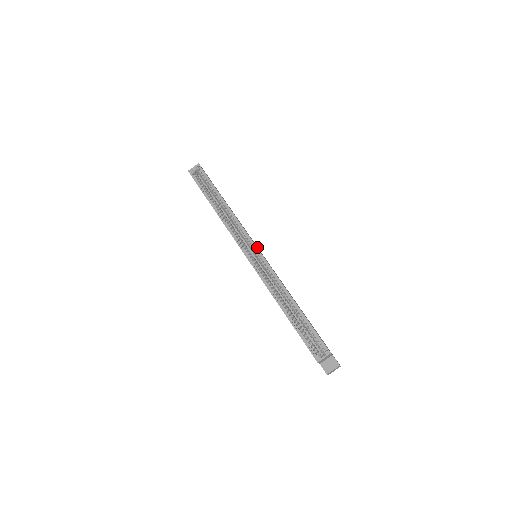
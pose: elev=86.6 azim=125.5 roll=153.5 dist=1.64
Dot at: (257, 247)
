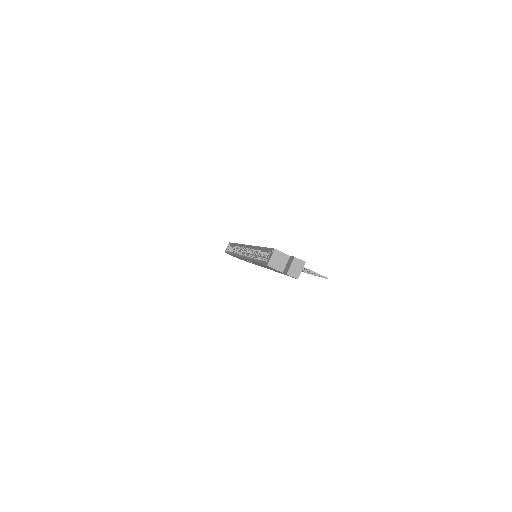
Dot at: occluded
